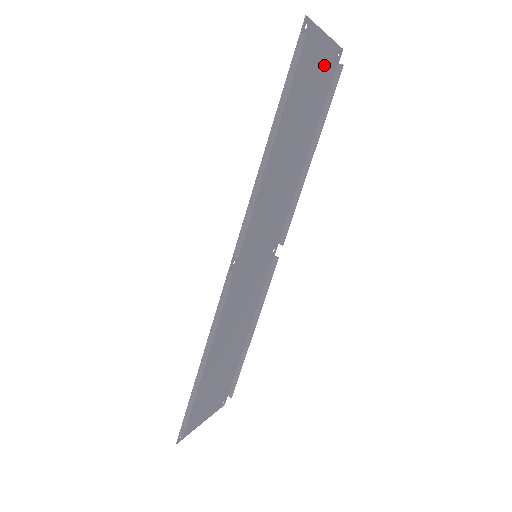
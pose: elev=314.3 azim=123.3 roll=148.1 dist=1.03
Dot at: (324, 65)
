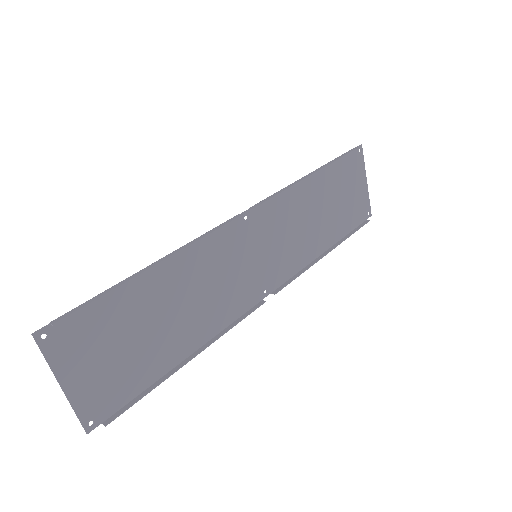
Dot at: (359, 200)
